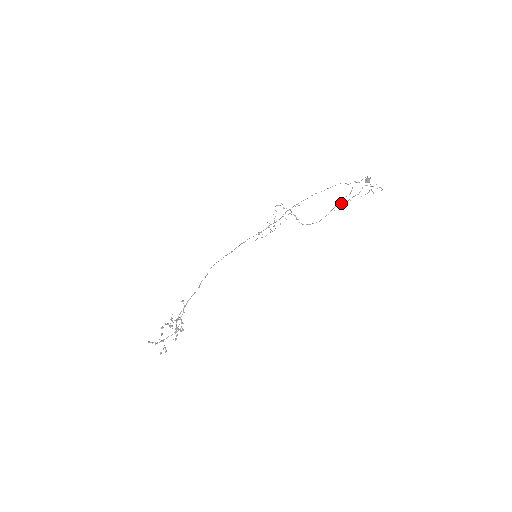
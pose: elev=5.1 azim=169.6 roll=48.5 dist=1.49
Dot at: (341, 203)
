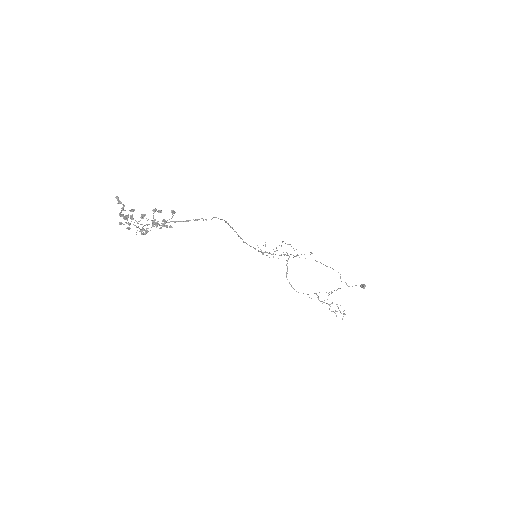
Dot at: (318, 297)
